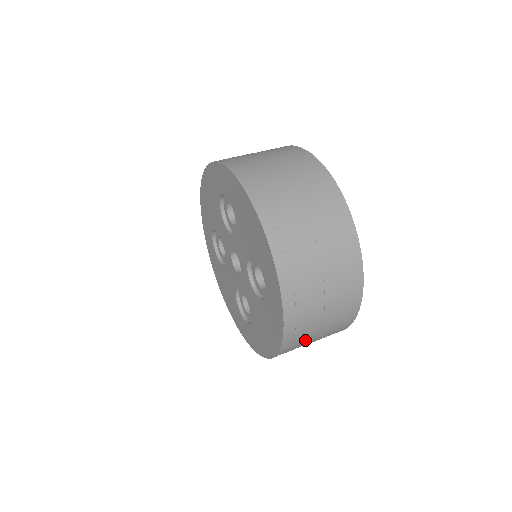
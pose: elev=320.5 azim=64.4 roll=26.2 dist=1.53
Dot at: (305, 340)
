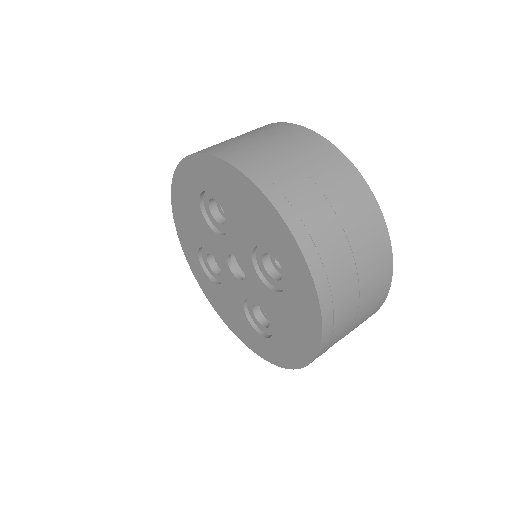
Dot at: (345, 325)
